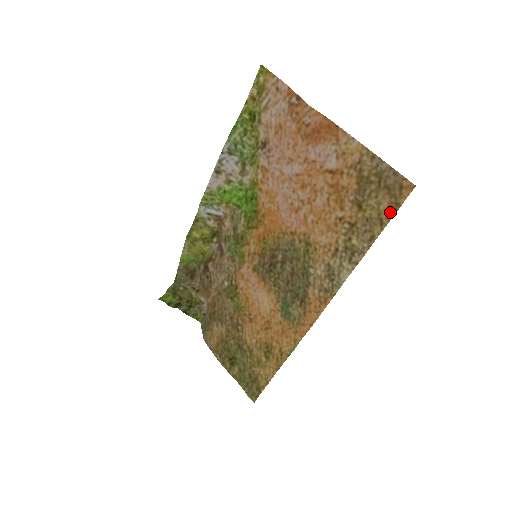
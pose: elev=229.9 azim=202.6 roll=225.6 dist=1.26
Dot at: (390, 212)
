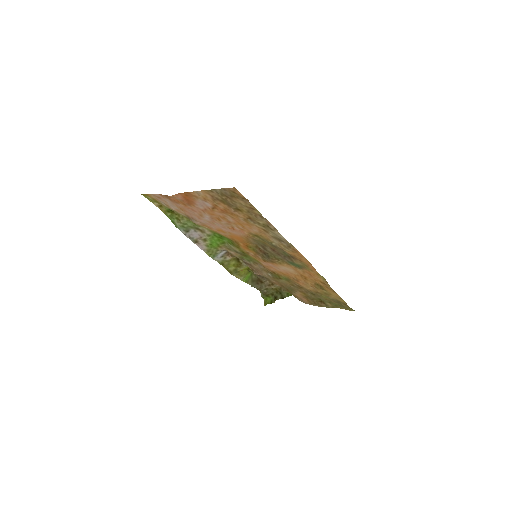
Dot at: (247, 203)
